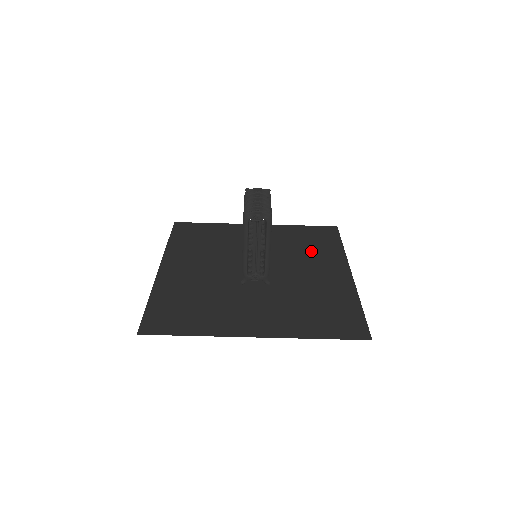
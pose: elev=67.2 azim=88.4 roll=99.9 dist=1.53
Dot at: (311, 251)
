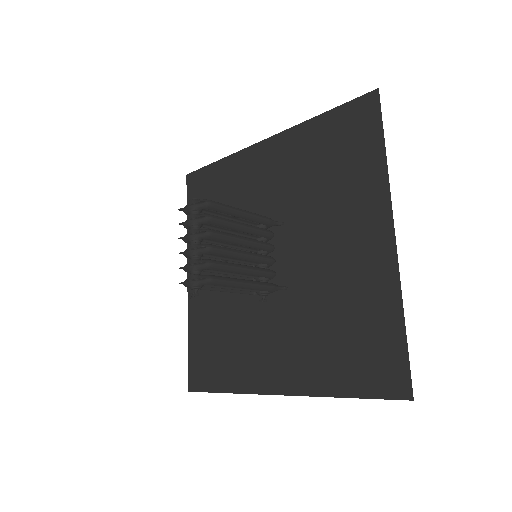
Dot at: (336, 188)
